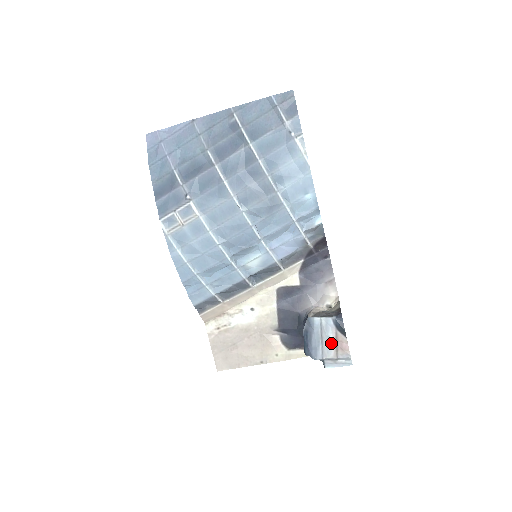
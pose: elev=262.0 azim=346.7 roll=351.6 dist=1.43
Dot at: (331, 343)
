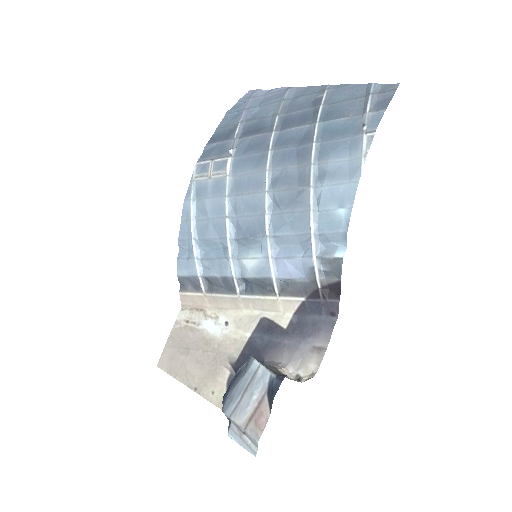
Dot at: (250, 405)
